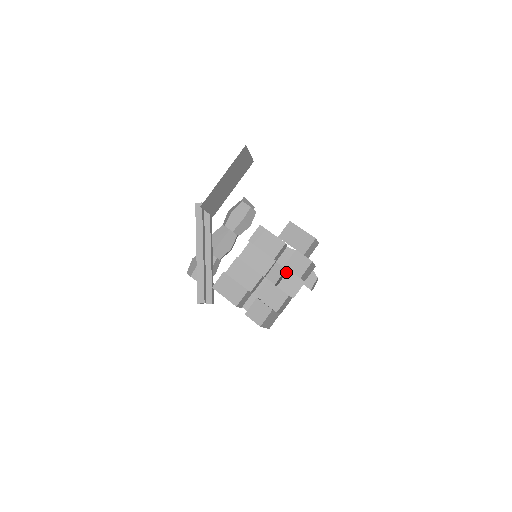
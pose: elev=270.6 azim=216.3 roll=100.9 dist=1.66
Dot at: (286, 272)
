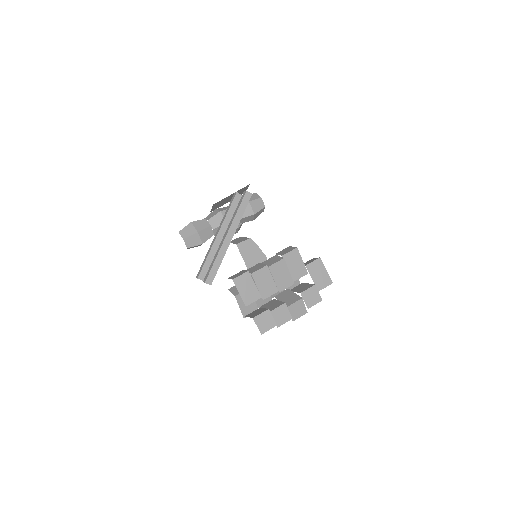
Dot at: (298, 298)
